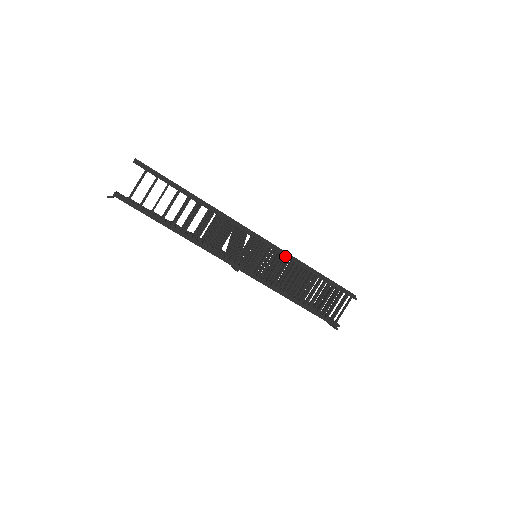
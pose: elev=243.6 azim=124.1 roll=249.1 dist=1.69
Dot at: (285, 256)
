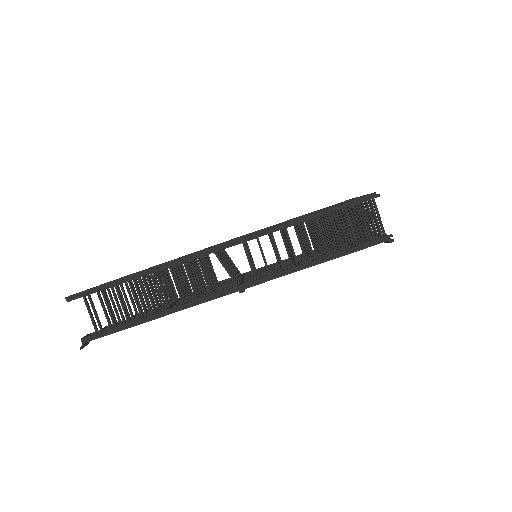
Dot at: occluded
